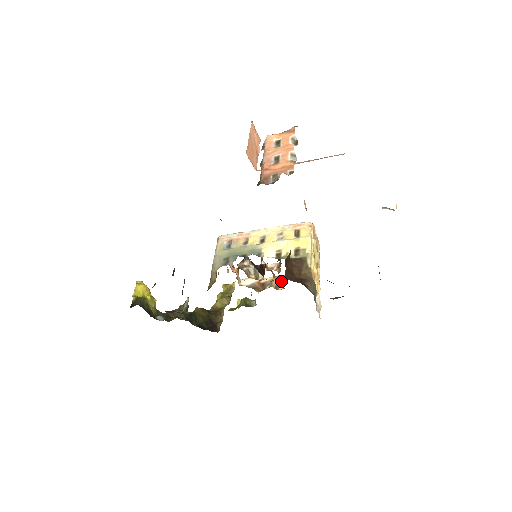
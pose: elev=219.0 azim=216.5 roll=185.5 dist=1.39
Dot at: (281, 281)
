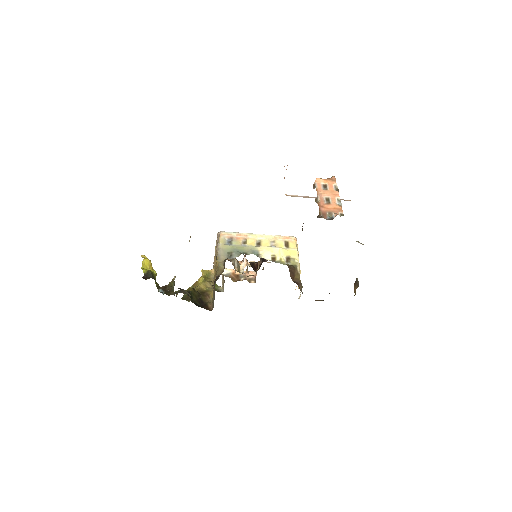
Dot at: (252, 276)
